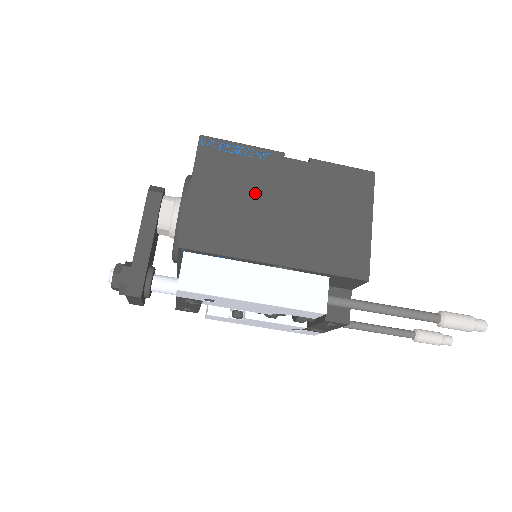
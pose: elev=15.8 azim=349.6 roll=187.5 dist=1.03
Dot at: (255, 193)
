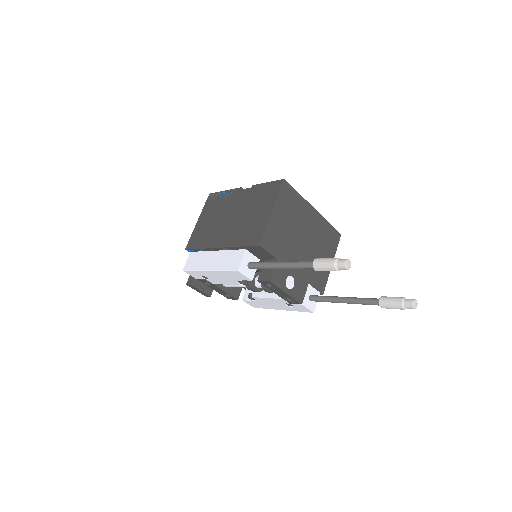
Dot at: (222, 213)
